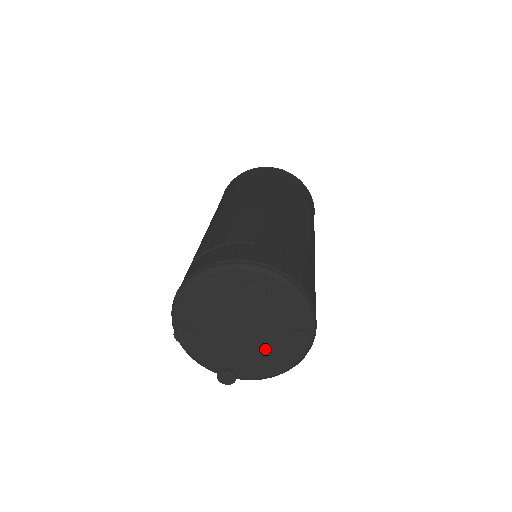
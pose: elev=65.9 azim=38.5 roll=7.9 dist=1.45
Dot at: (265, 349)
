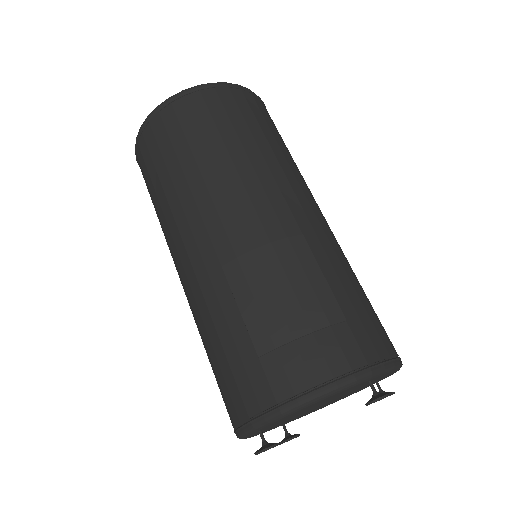
Dot at: (331, 402)
